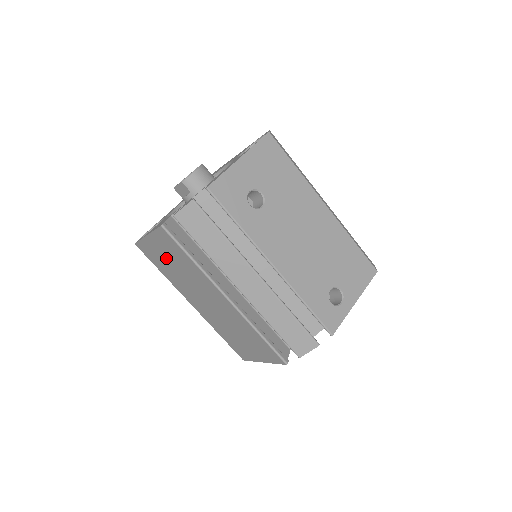
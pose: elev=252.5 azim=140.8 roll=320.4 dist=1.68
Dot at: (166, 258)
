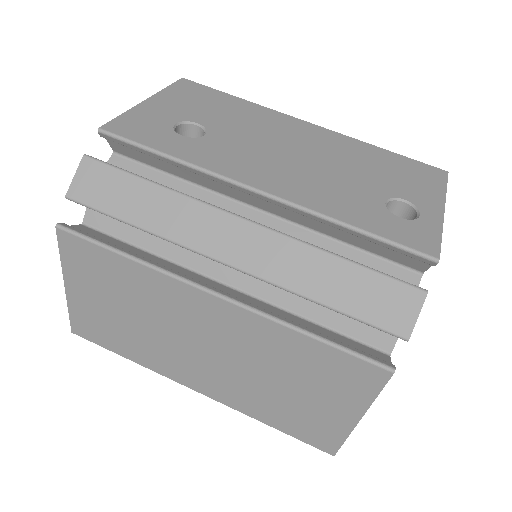
Dot at: (108, 308)
